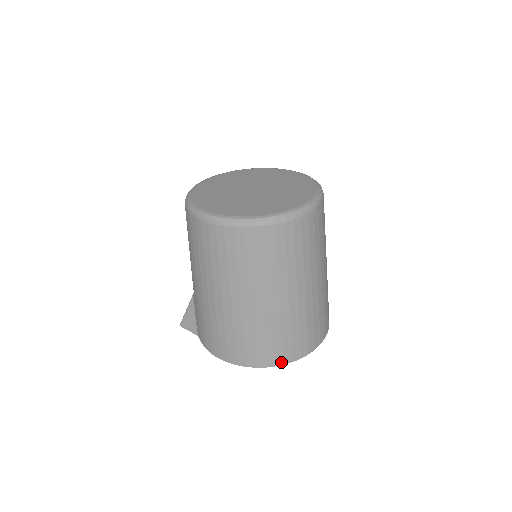
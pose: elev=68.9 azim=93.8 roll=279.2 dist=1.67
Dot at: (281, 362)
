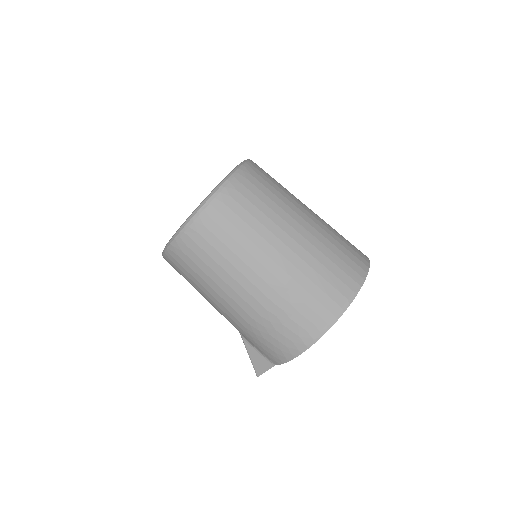
Dot at: (346, 302)
